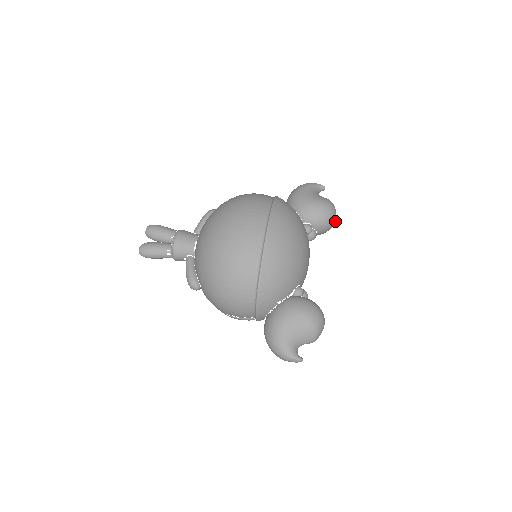
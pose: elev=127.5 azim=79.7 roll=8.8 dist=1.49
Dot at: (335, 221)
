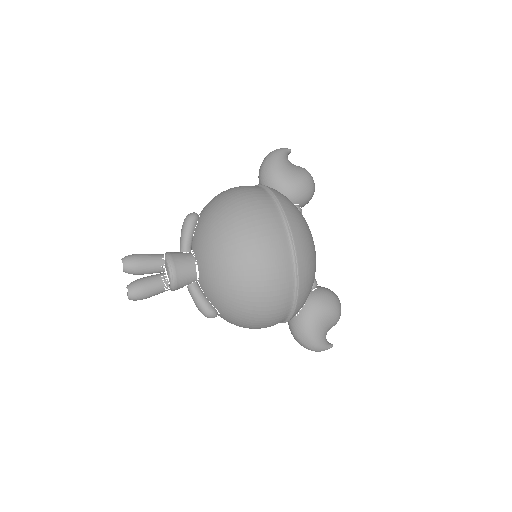
Dot at: occluded
